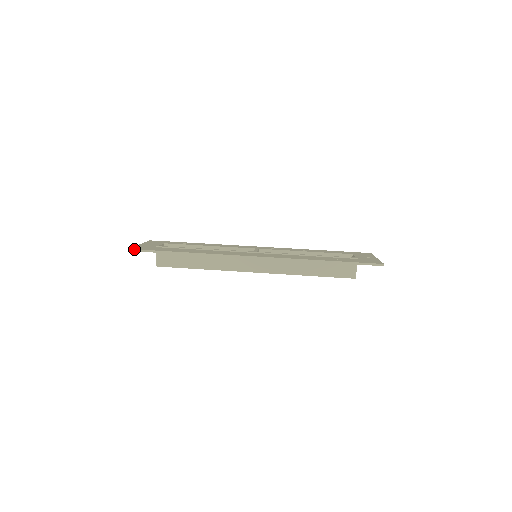
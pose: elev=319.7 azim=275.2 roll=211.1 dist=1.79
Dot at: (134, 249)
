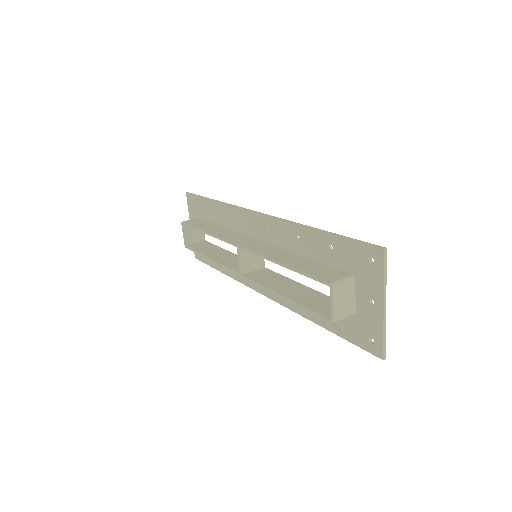
Dot at: (191, 193)
